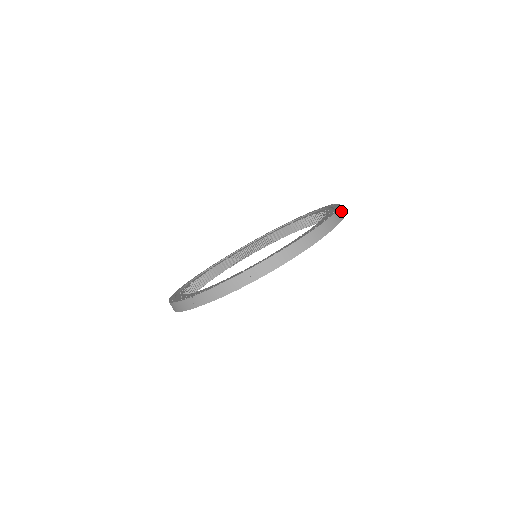
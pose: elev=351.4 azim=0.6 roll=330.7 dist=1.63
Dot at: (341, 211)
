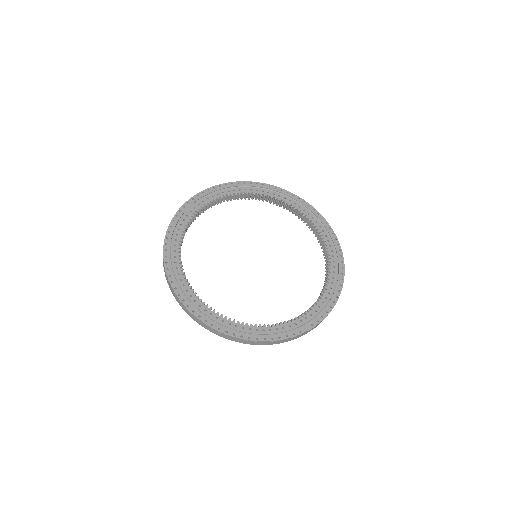
Dot at: (334, 236)
